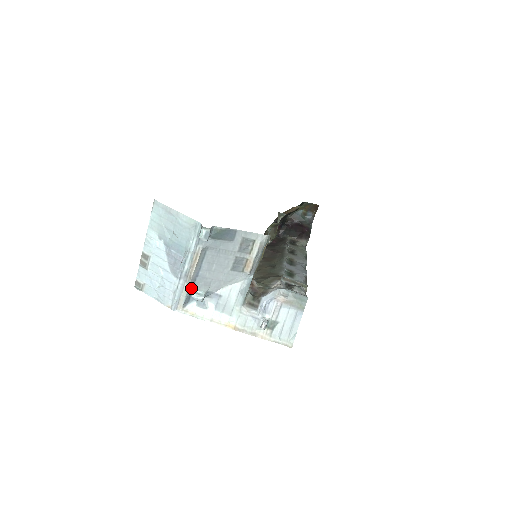
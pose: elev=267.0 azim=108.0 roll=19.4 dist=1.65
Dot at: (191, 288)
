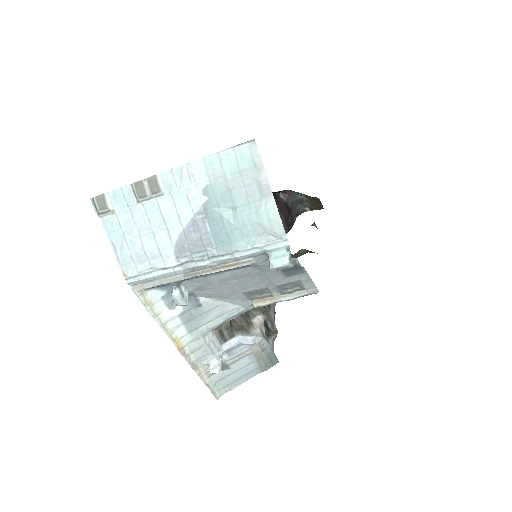
Dot at: (180, 281)
